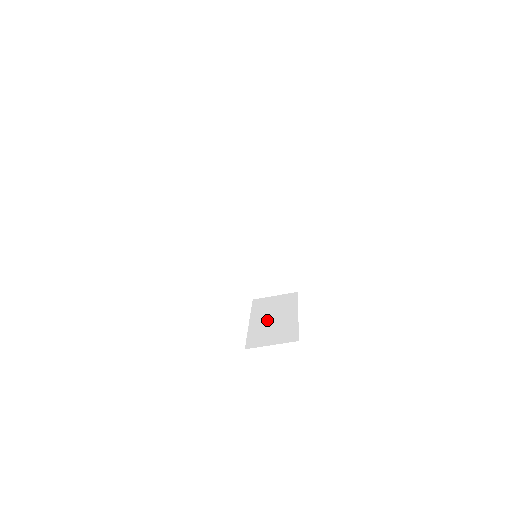
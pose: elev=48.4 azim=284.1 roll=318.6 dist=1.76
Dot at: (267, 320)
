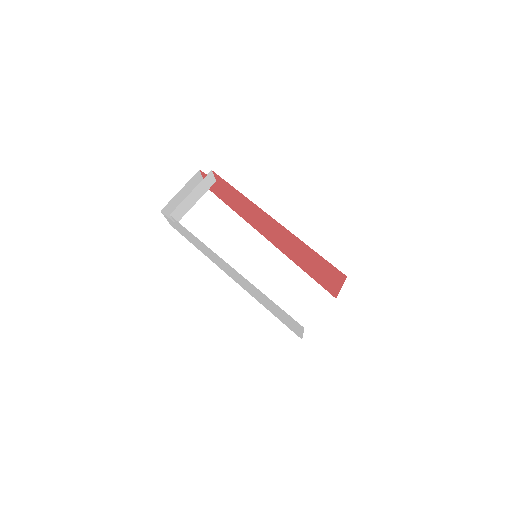
Dot at: occluded
